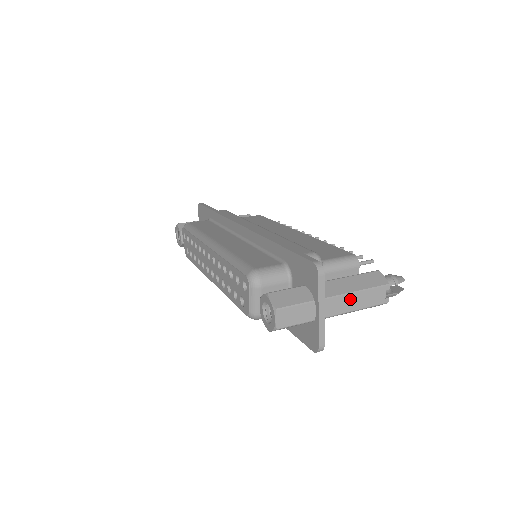
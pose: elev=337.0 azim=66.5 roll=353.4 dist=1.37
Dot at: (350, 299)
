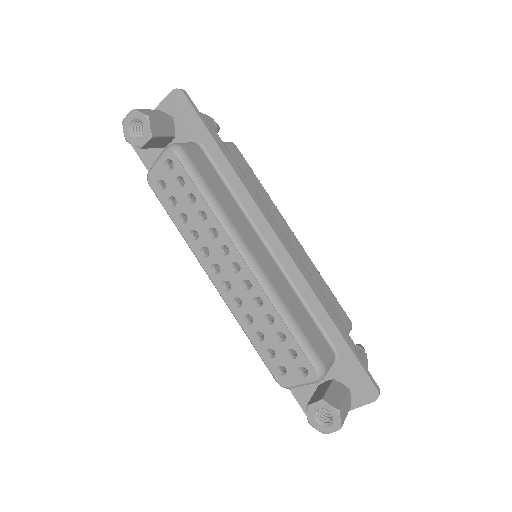
Dot at: occluded
